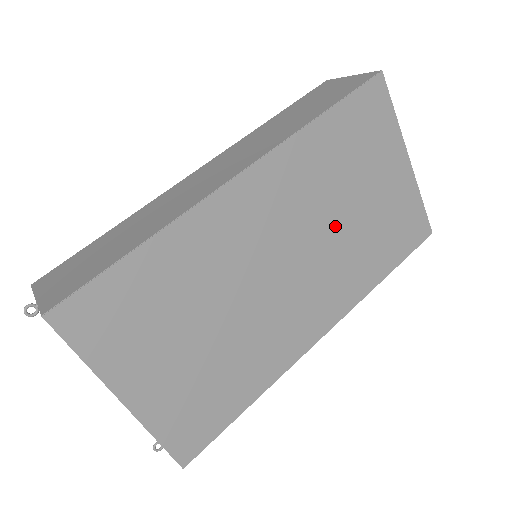
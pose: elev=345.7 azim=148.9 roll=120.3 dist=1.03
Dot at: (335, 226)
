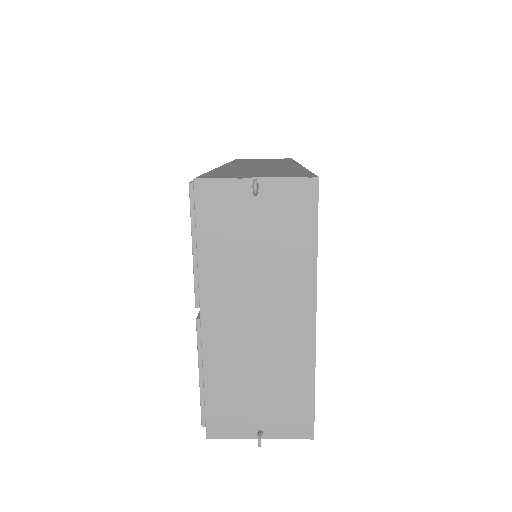
Dot at: occluded
